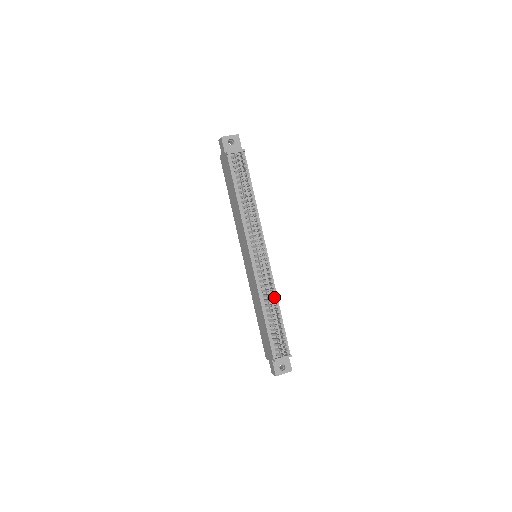
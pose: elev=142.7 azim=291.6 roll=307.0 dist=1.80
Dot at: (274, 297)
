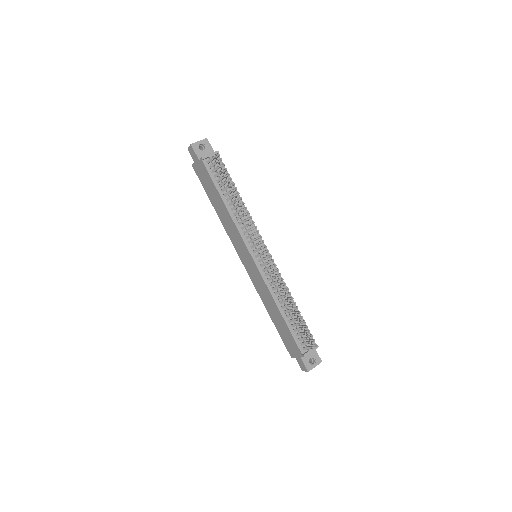
Dot at: (286, 292)
